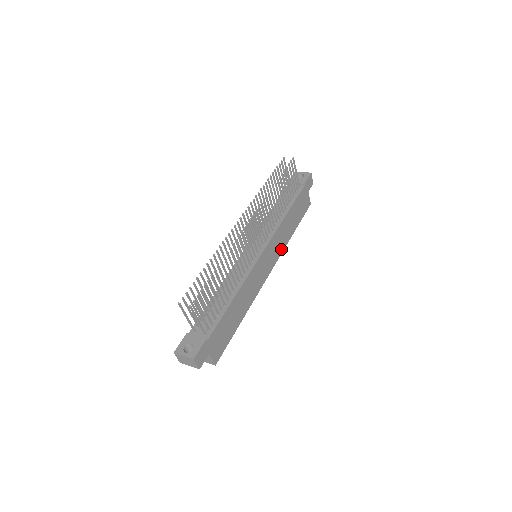
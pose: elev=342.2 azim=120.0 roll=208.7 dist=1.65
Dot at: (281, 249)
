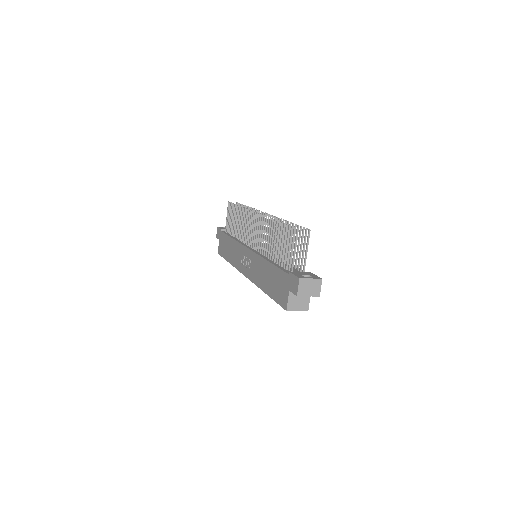
Dot at: occluded
